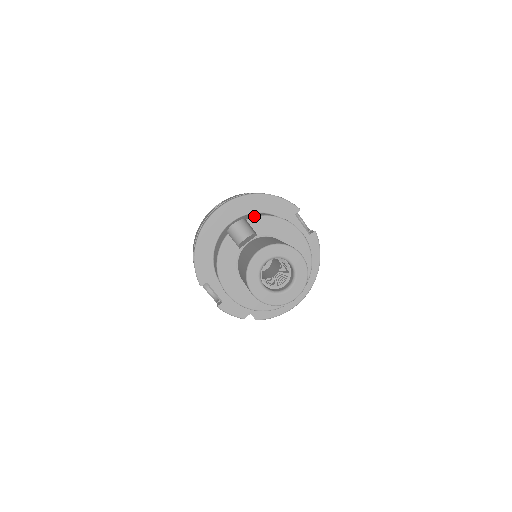
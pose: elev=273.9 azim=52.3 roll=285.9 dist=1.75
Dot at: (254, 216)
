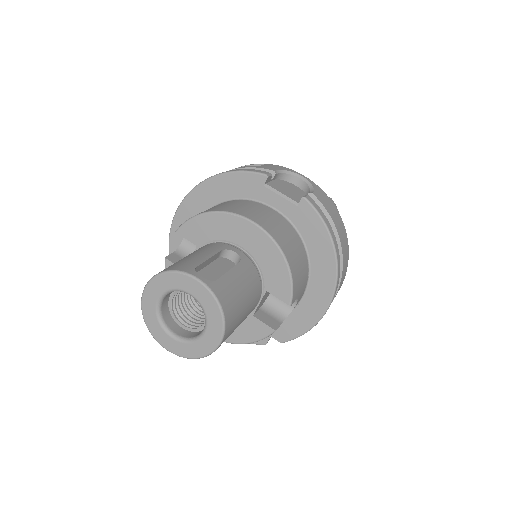
Dot at: (183, 223)
